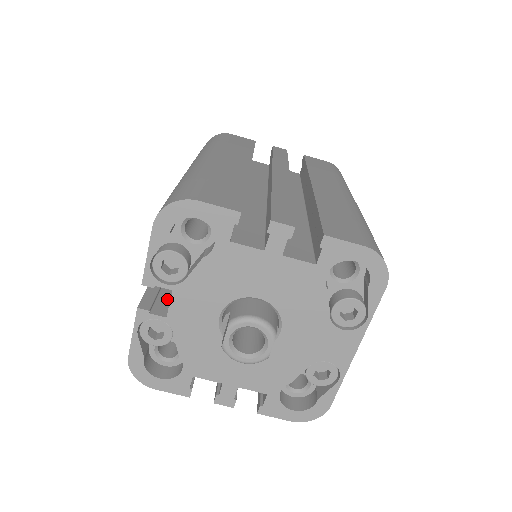
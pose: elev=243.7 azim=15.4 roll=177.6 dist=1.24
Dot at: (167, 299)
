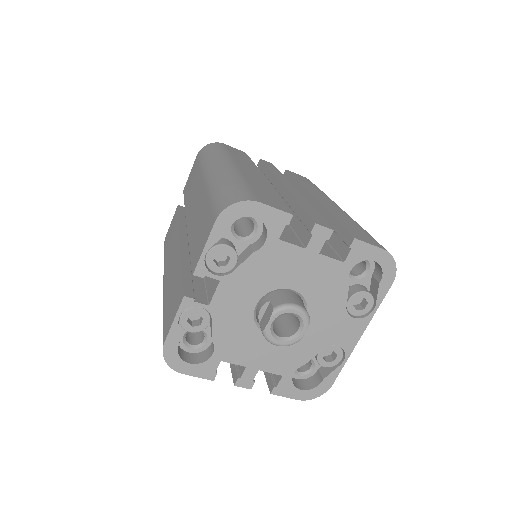
Dot at: (201, 290)
